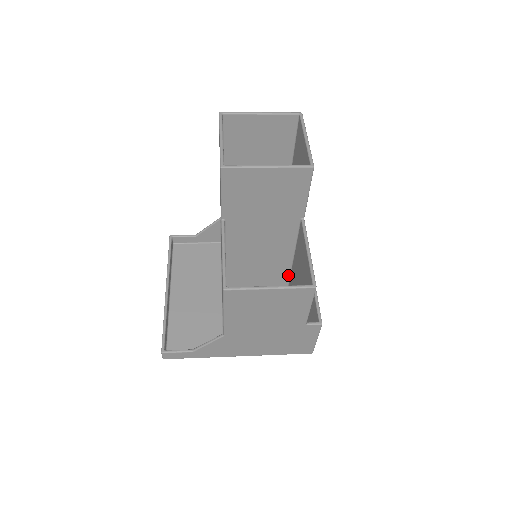
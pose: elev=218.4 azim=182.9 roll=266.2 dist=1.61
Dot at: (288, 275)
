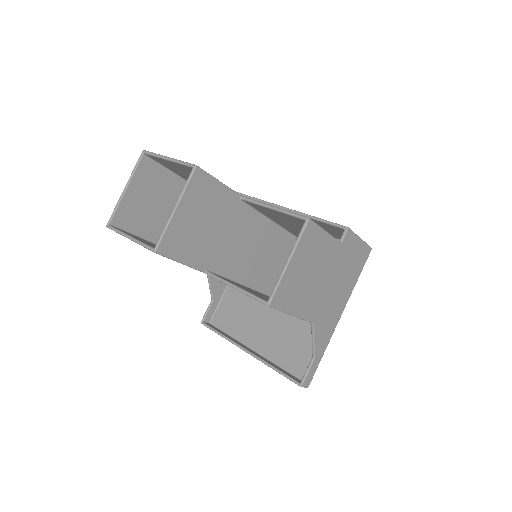
Dot at: (289, 235)
